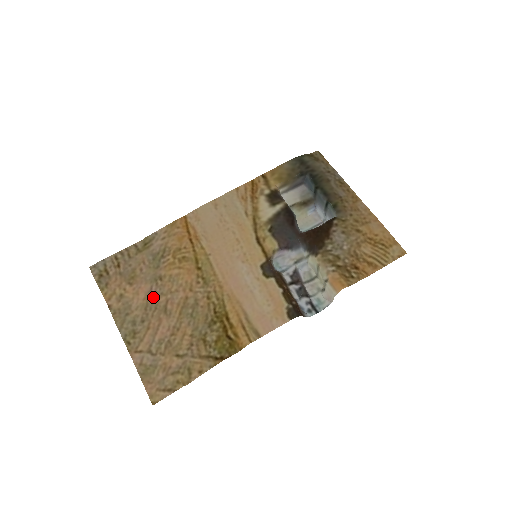
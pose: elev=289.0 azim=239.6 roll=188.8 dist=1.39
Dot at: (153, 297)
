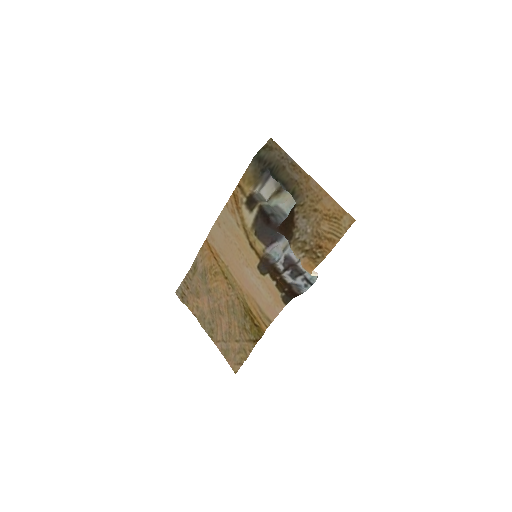
Dot at: (211, 305)
